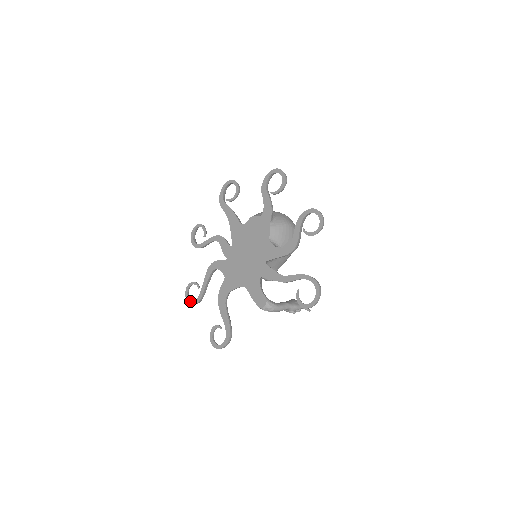
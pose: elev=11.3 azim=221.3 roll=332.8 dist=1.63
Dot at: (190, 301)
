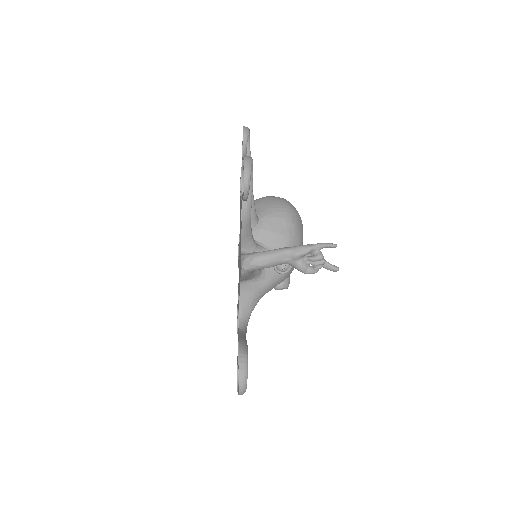
Dot at: occluded
